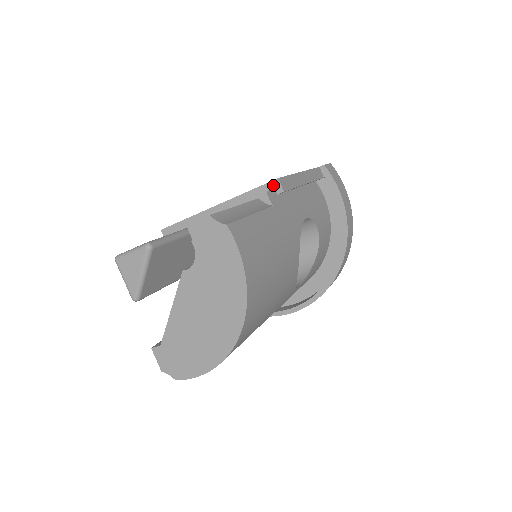
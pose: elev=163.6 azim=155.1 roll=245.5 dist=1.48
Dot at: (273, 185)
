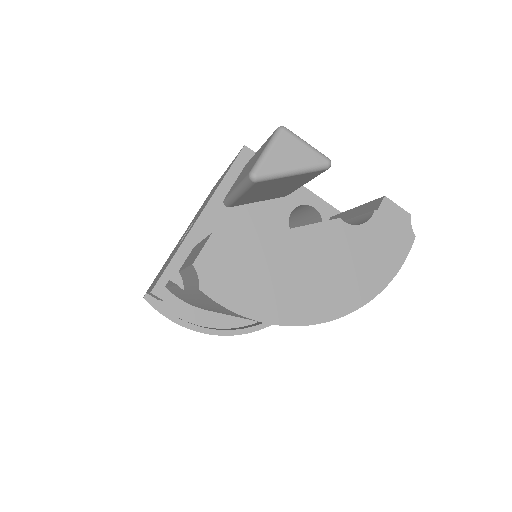
Dot at: occluded
